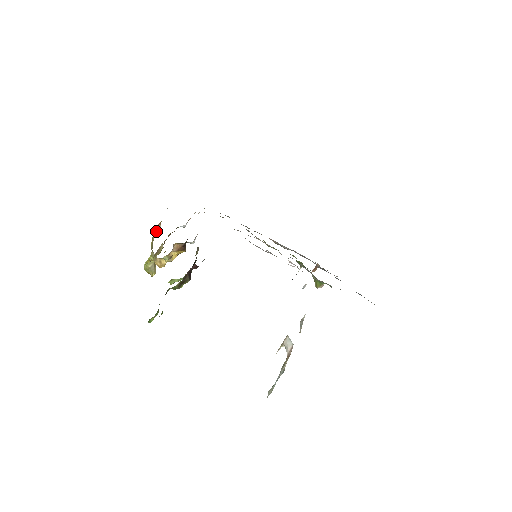
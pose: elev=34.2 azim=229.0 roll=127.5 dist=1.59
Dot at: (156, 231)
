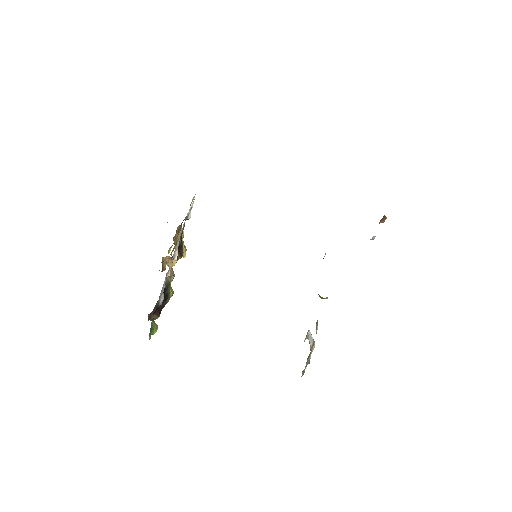
Dot at: occluded
